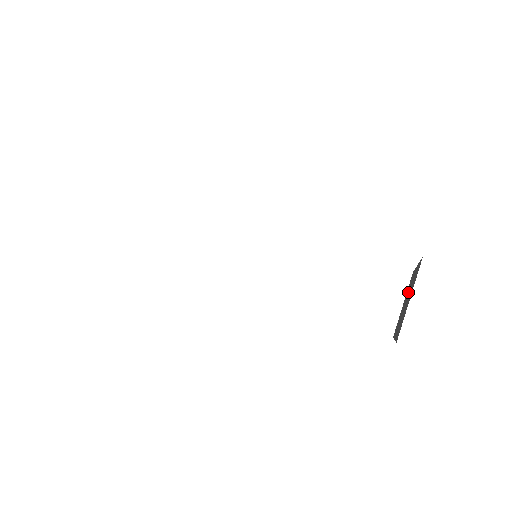
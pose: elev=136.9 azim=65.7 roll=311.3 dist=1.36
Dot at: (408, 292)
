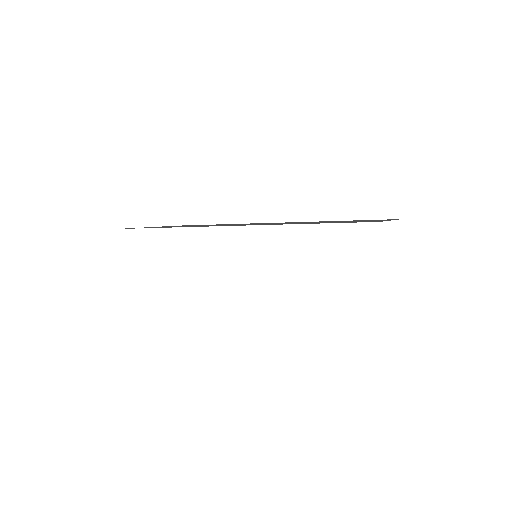
Dot at: occluded
